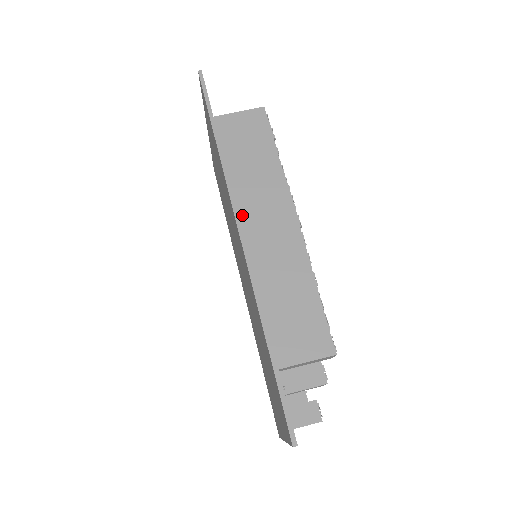
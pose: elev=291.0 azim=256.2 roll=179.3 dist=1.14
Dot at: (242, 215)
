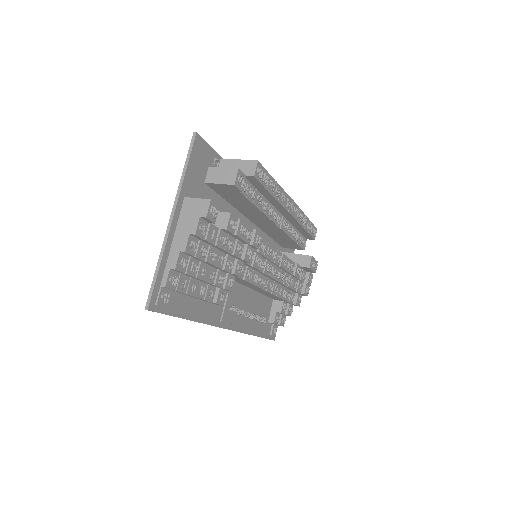
Dot at: occluded
